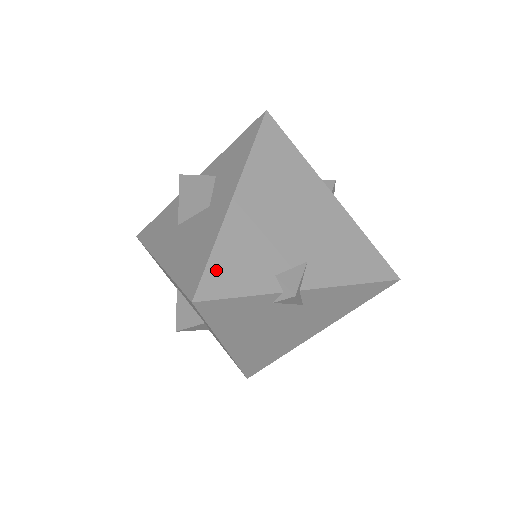
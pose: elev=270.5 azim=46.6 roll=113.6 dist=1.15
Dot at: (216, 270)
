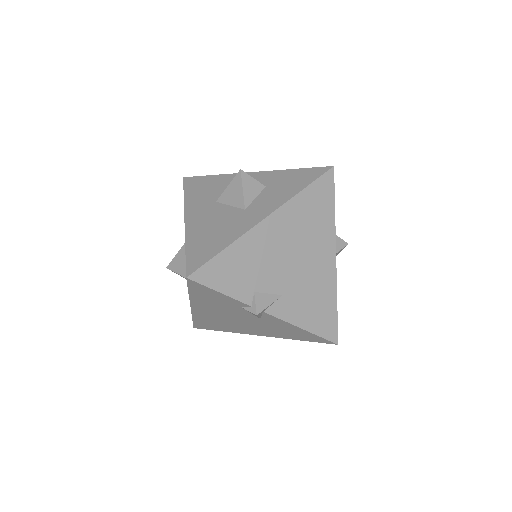
Dot at: (217, 265)
